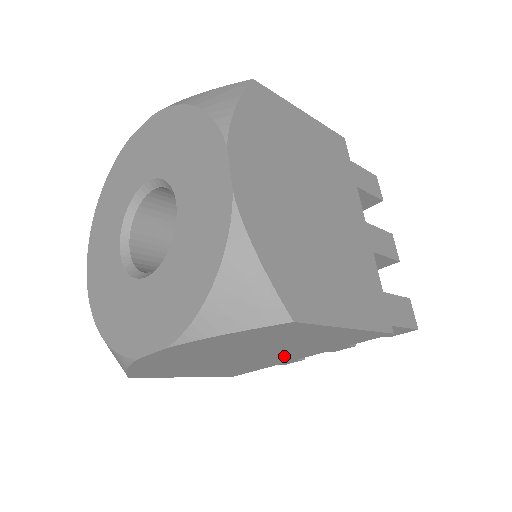
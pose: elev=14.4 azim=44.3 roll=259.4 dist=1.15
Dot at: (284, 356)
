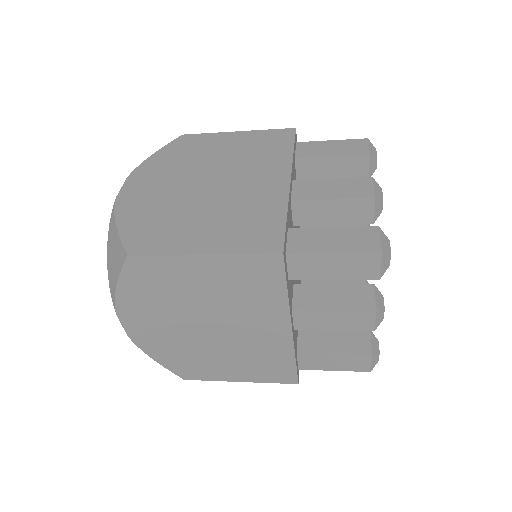
Dot at: occluded
